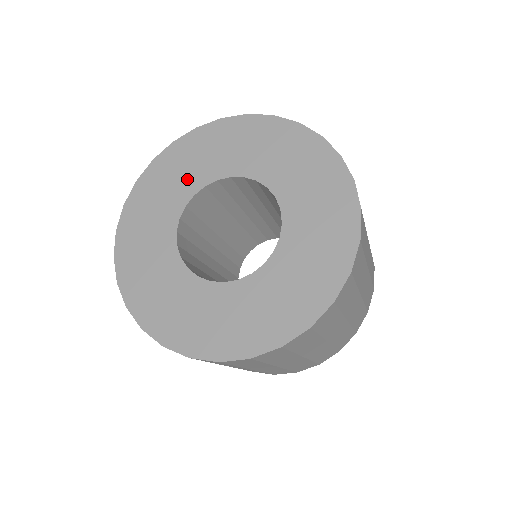
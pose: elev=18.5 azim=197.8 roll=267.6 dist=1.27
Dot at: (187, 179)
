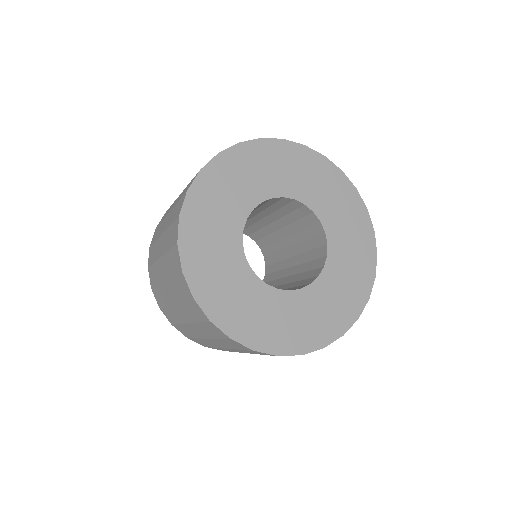
Dot at: (224, 235)
